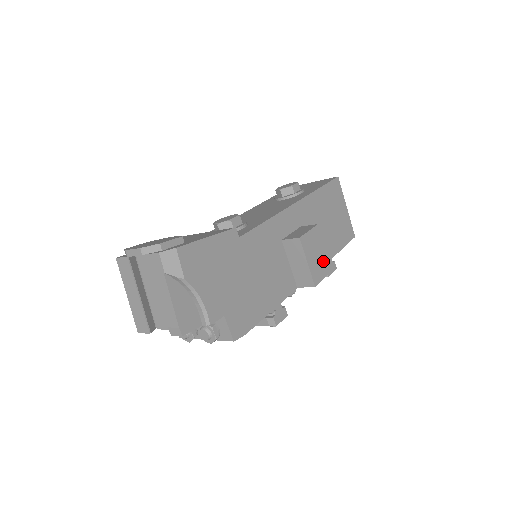
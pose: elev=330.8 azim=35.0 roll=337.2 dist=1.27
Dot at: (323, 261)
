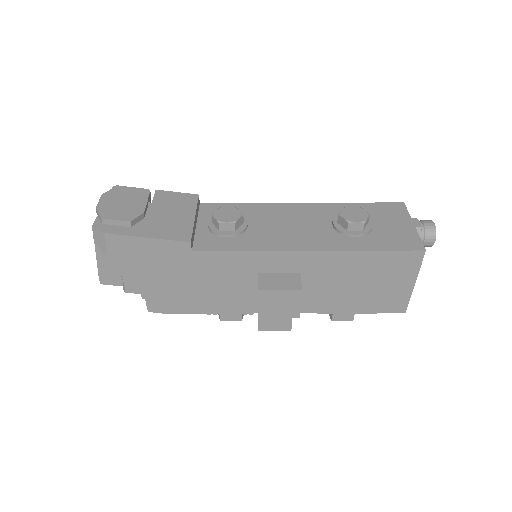
Dot at: (288, 319)
